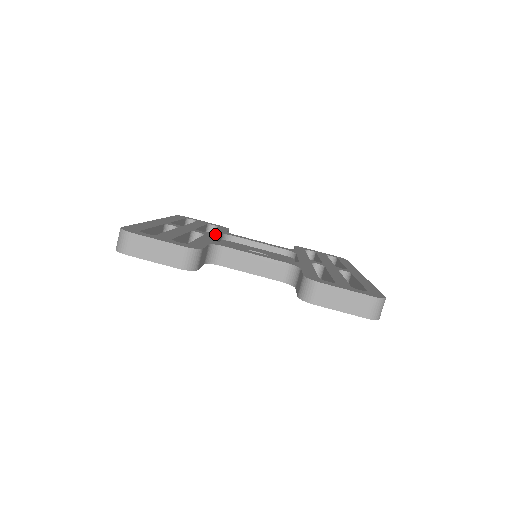
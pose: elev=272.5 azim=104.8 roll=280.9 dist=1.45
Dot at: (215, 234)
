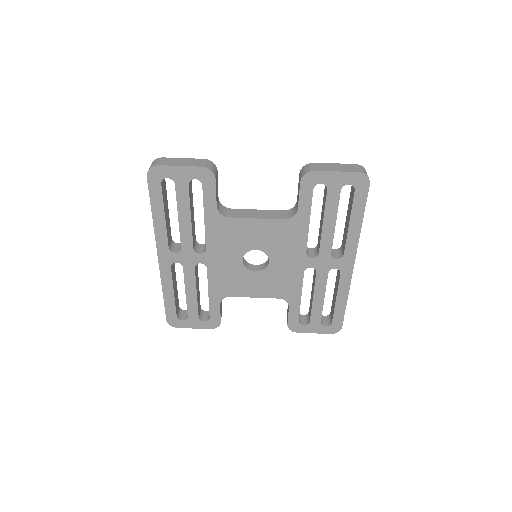
Dot at: occluded
